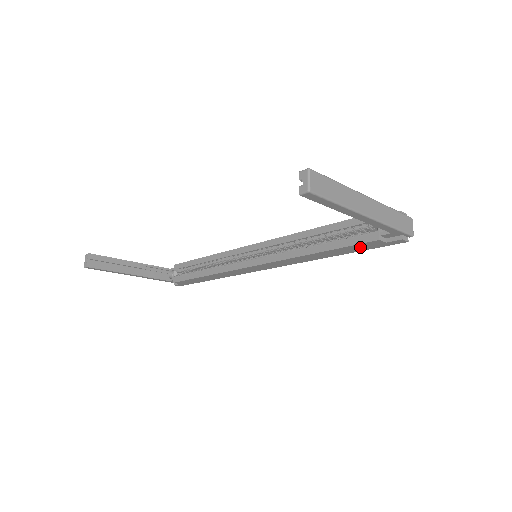
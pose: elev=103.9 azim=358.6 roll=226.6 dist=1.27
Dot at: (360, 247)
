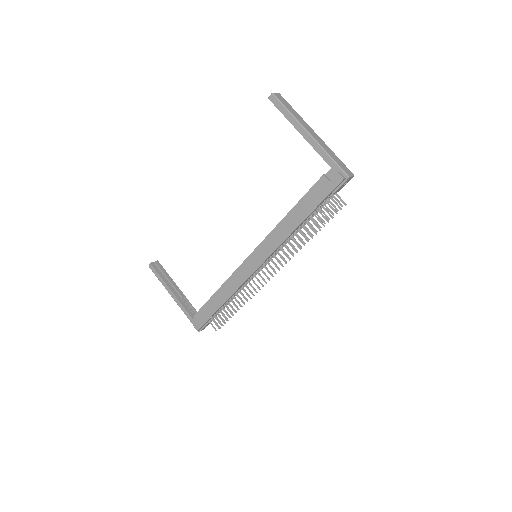
Dot at: (315, 196)
